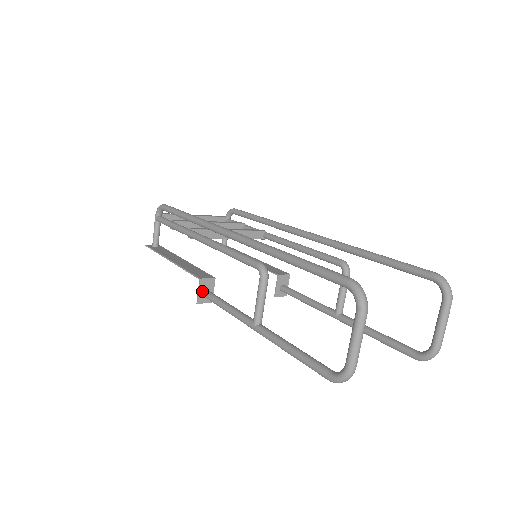
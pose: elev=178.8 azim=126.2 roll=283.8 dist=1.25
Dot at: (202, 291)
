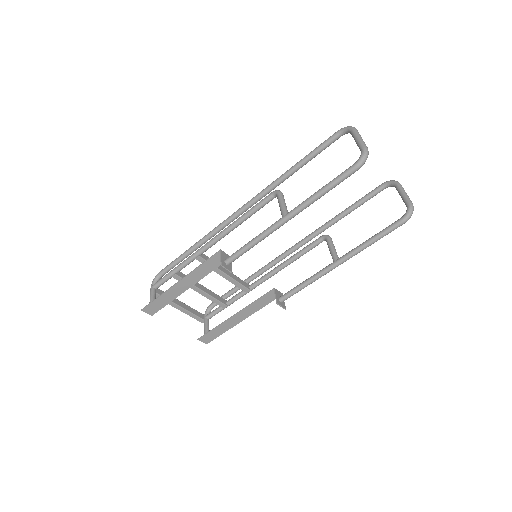
Dot at: (223, 259)
